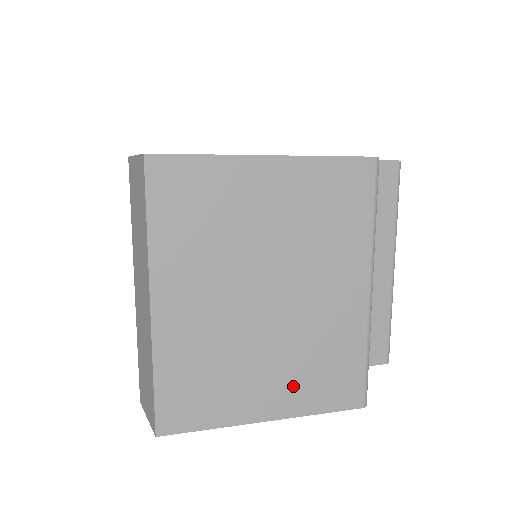
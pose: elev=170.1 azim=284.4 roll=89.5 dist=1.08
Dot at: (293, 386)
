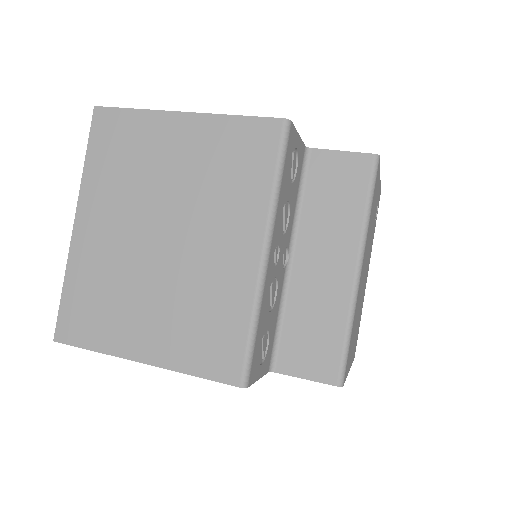
Dot at: (171, 334)
